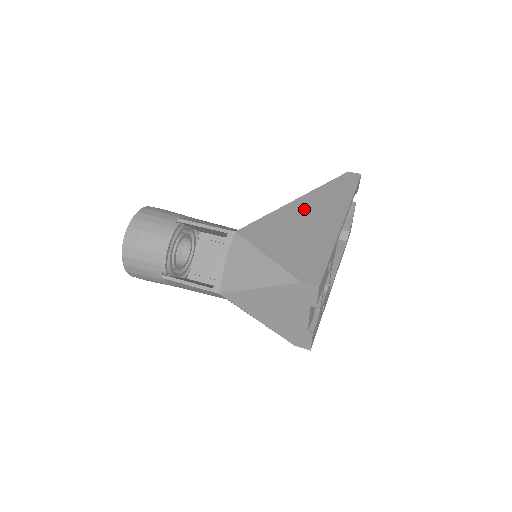
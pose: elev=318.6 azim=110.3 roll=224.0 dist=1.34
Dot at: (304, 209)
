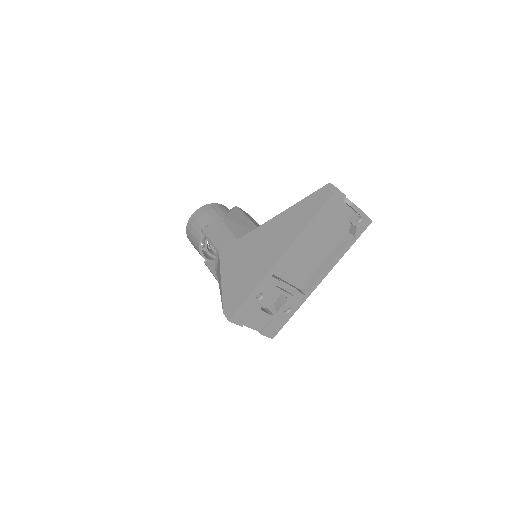
Dot at: (267, 235)
